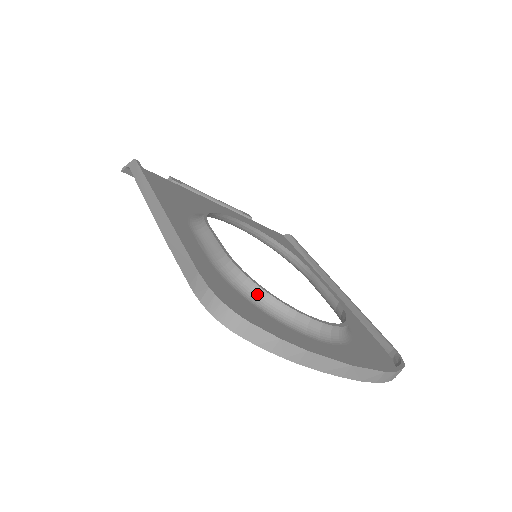
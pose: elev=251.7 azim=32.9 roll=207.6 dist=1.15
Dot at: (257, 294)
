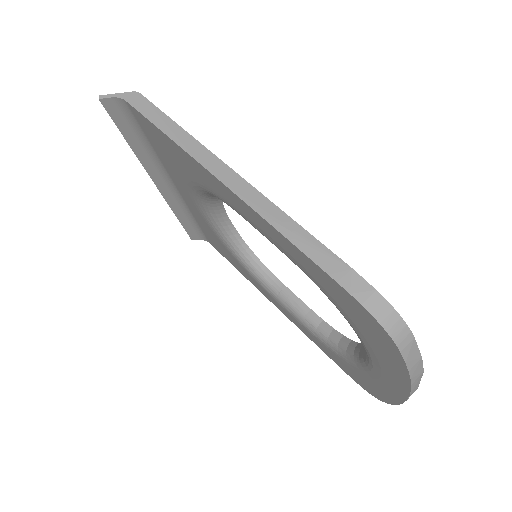
Dot at: occluded
